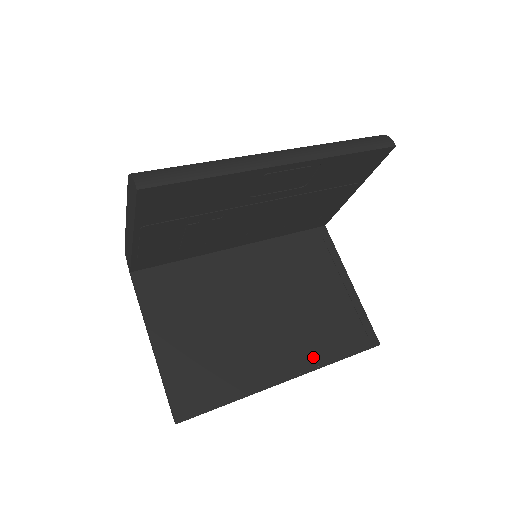
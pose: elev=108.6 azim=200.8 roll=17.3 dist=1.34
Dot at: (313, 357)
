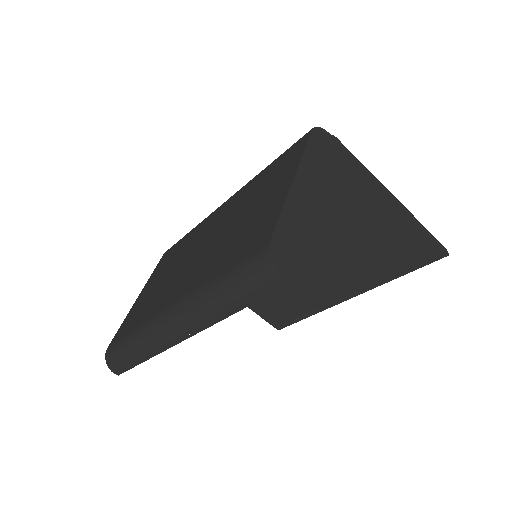
Dot at: (367, 280)
